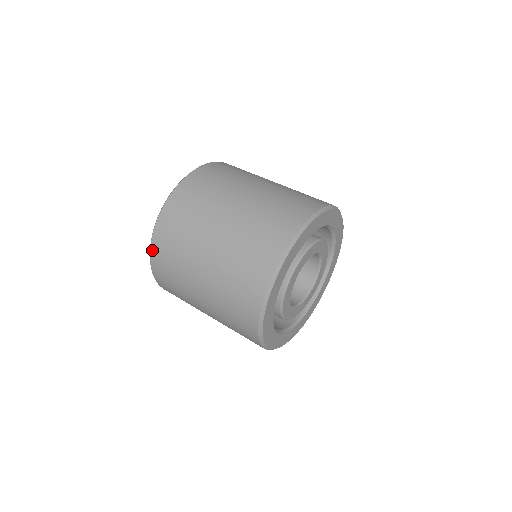
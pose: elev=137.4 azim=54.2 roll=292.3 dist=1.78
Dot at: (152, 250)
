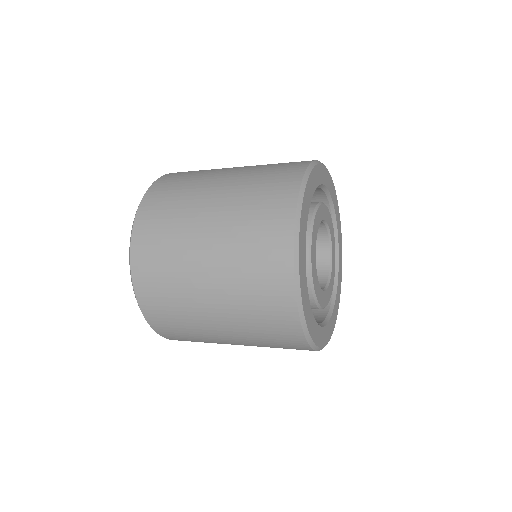
Dot at: (136, 223)
